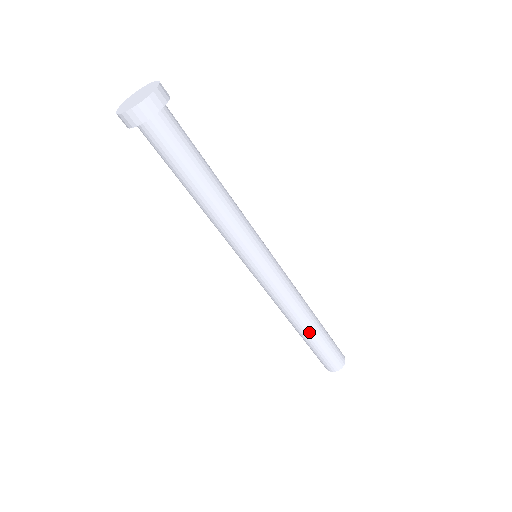
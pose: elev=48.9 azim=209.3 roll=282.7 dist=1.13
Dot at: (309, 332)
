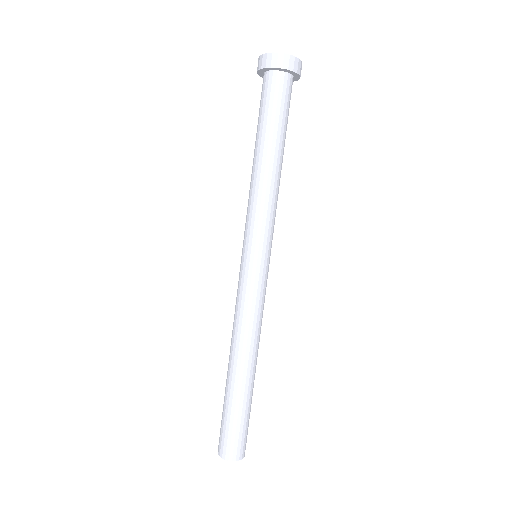
Dot at: (251, 377)
